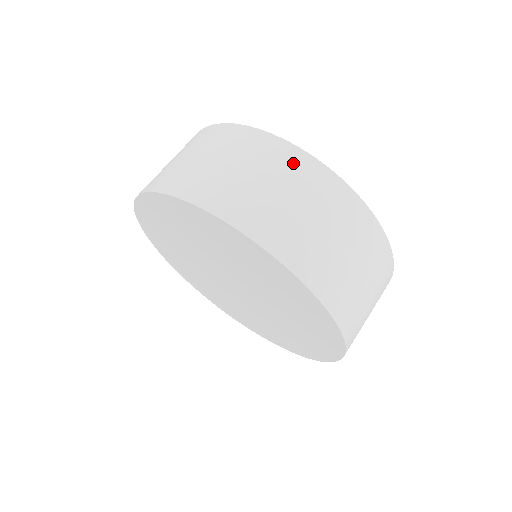
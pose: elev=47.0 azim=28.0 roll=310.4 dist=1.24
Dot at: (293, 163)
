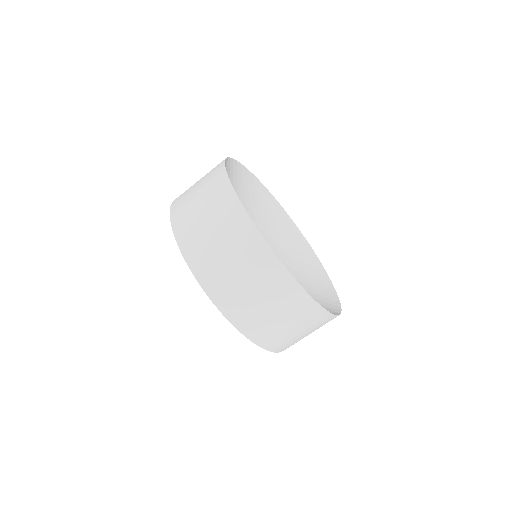
Dot at: (306, 310)
